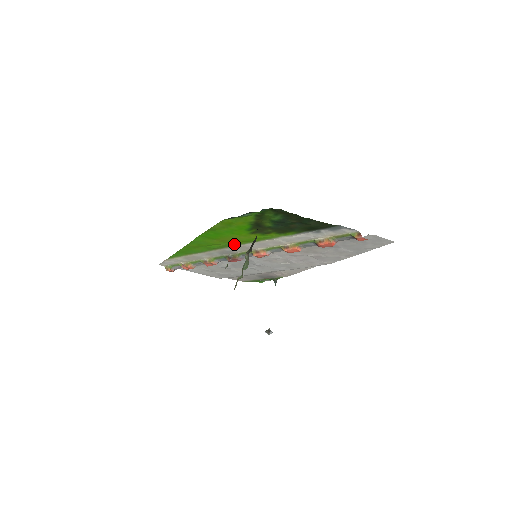
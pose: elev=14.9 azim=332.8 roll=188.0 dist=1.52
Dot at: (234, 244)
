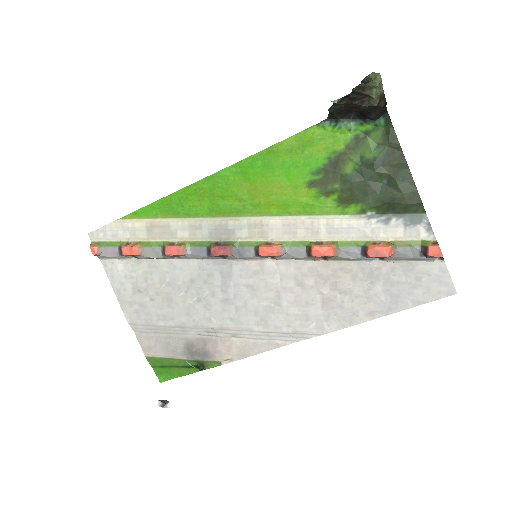
Dot at: (256, 210)
